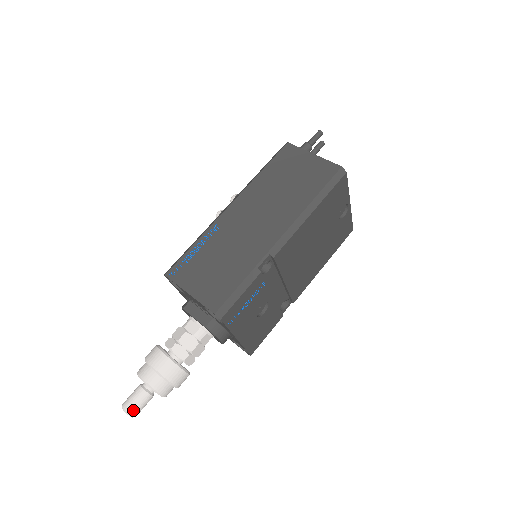
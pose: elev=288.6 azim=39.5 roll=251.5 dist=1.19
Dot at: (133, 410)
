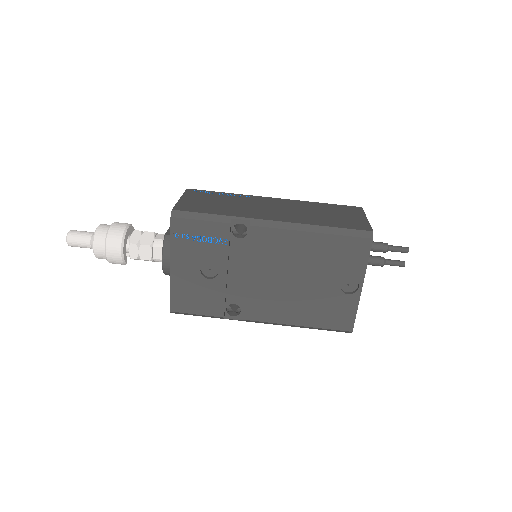
Dot at: (72, 236)
